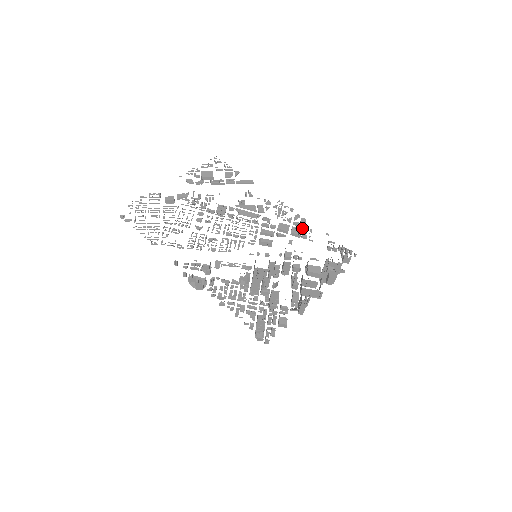
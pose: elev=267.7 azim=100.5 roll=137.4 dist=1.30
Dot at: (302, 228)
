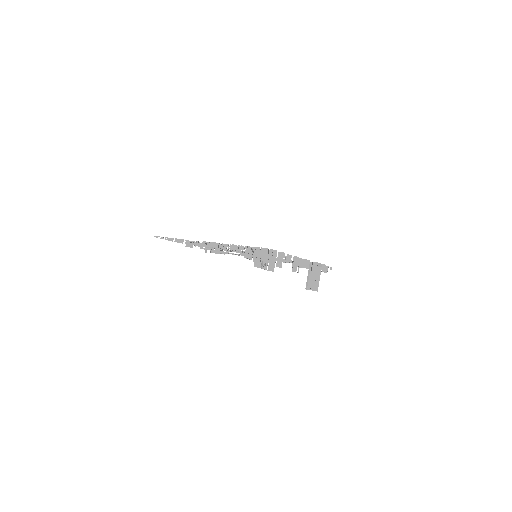
Dot at: occluded
